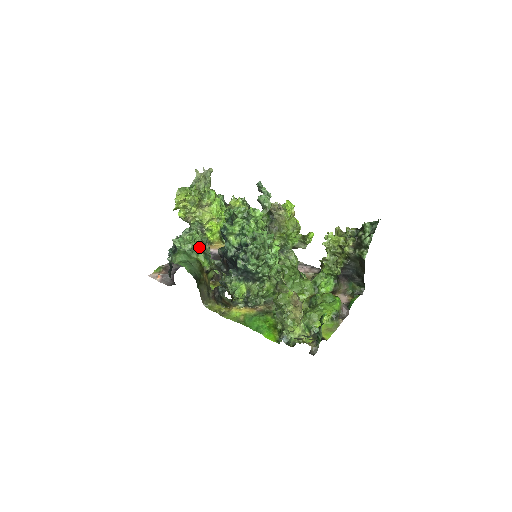
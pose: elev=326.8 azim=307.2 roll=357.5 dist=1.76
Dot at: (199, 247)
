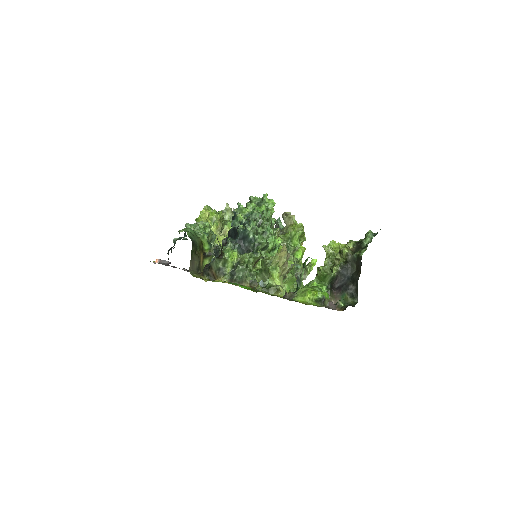
Dot at: (206, 233)
